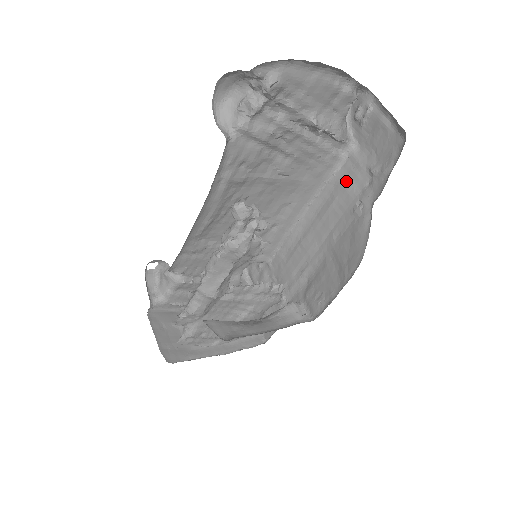
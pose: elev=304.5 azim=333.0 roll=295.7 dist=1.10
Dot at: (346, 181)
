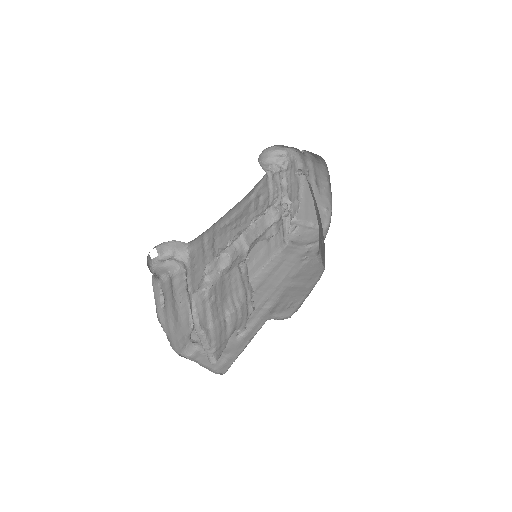
Dot at: (291, 253)
